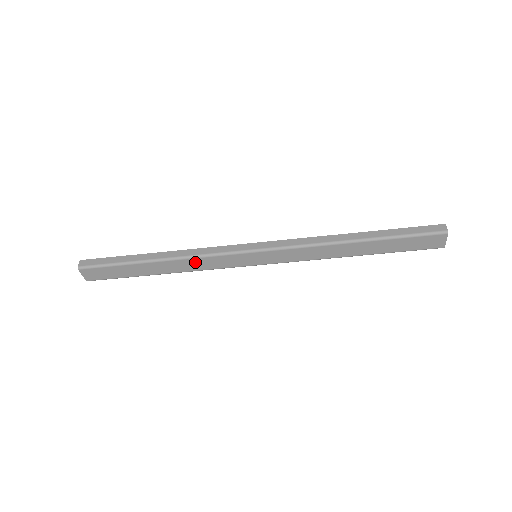
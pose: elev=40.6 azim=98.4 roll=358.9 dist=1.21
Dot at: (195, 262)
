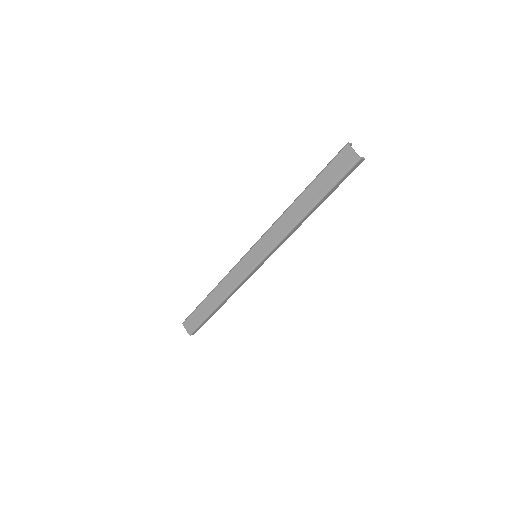
Dot at: (227, 282)
